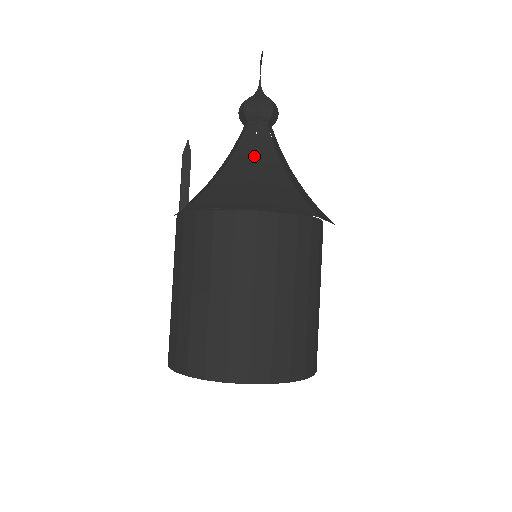
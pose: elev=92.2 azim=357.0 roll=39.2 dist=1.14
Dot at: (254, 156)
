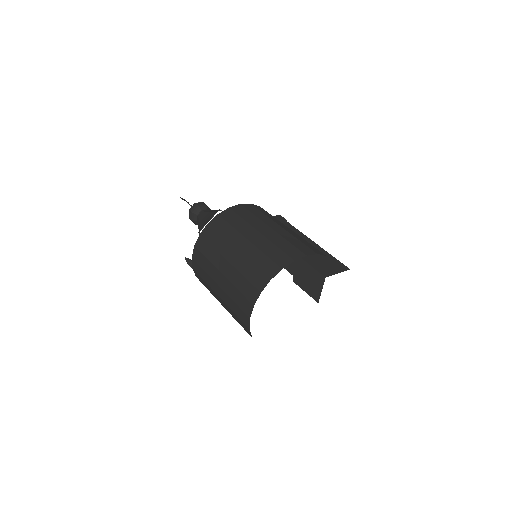
Dot at: (200, 225)
